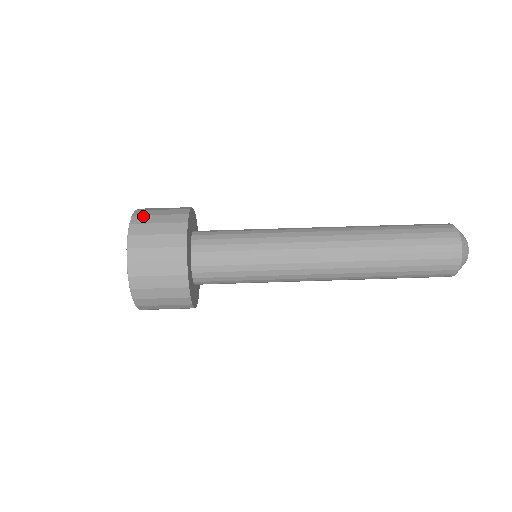
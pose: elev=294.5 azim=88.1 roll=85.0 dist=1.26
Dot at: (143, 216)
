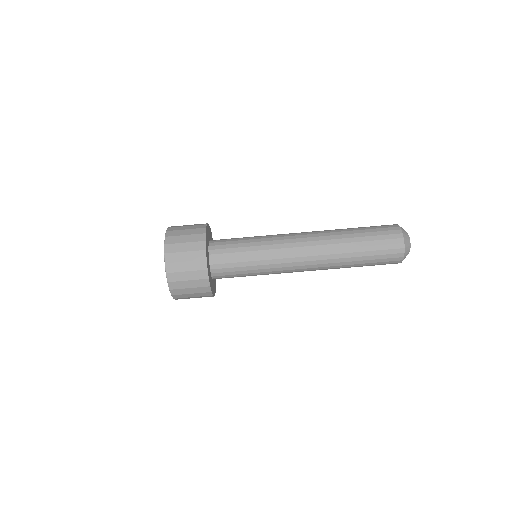
Dot at: (174, 231)
